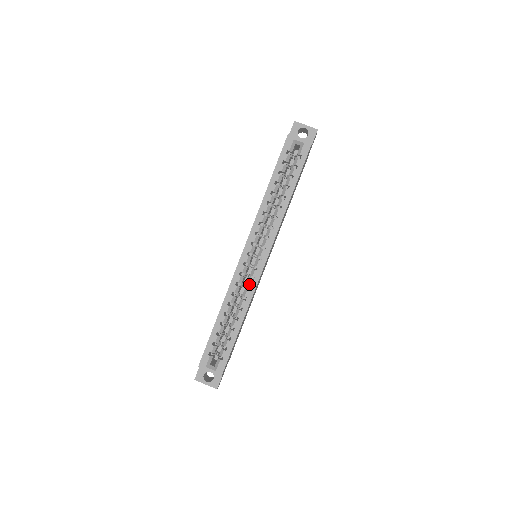
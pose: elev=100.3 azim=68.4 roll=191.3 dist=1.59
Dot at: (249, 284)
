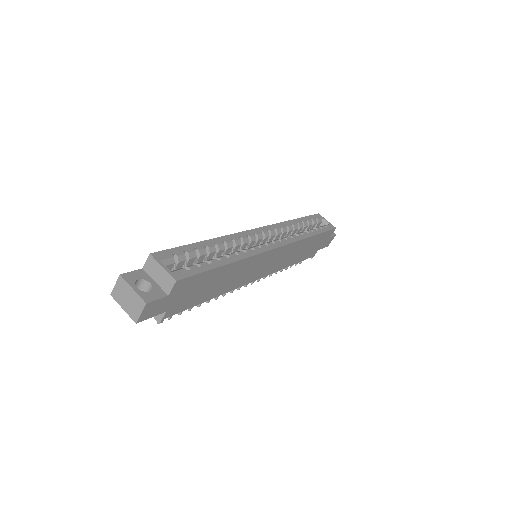
Dot at: (254, 247)
